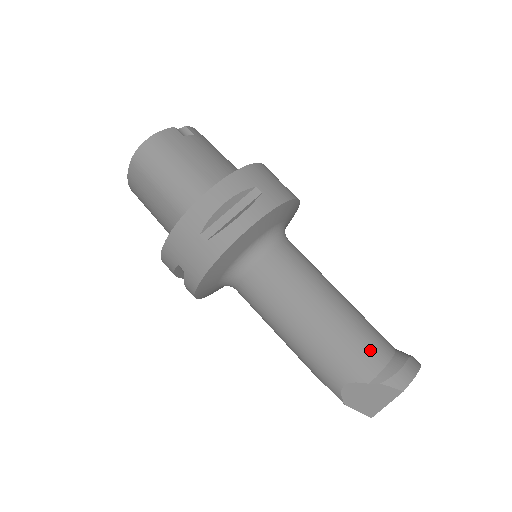
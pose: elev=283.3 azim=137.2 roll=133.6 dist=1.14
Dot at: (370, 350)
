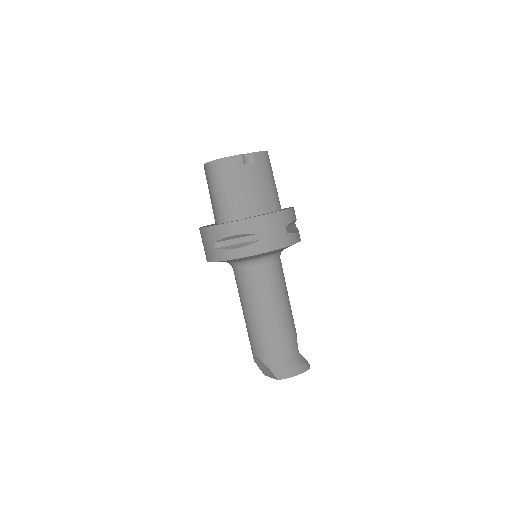
Dot at: (276, 351)
